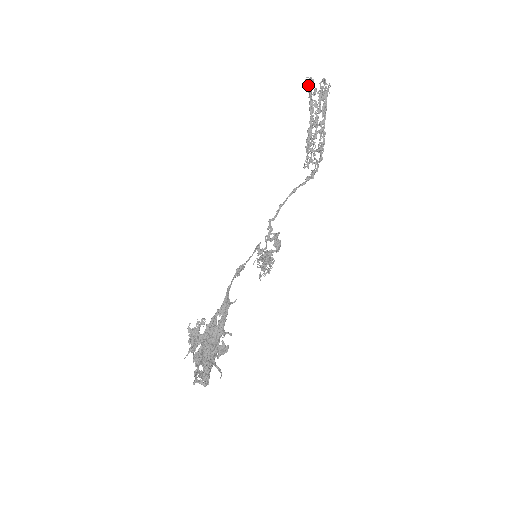
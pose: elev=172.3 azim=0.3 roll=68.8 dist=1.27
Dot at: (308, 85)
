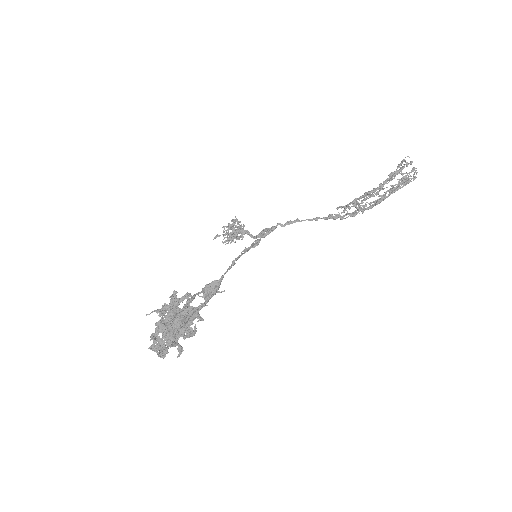
Dot at: occluded
